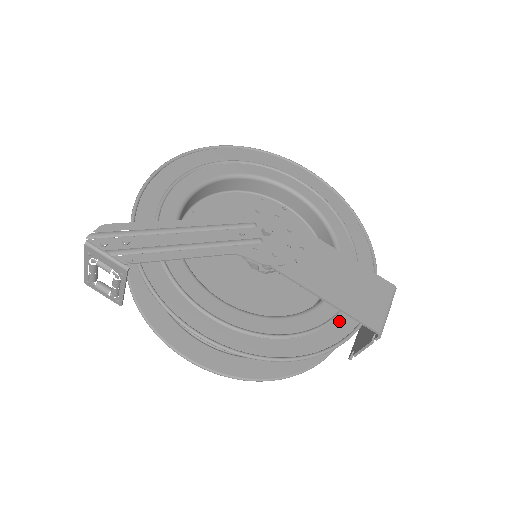
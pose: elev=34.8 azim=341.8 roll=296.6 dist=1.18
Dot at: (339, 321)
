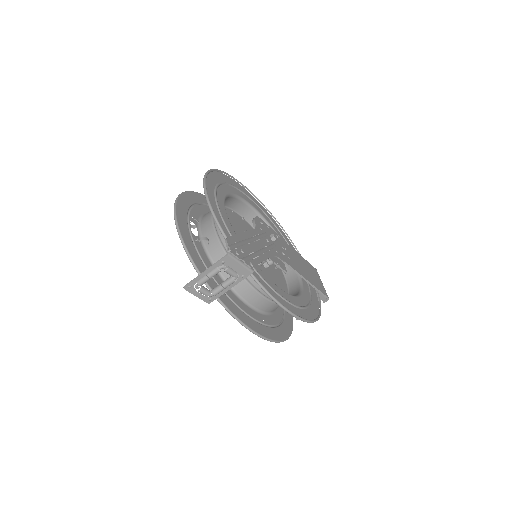
Dot at: (312, 294)
